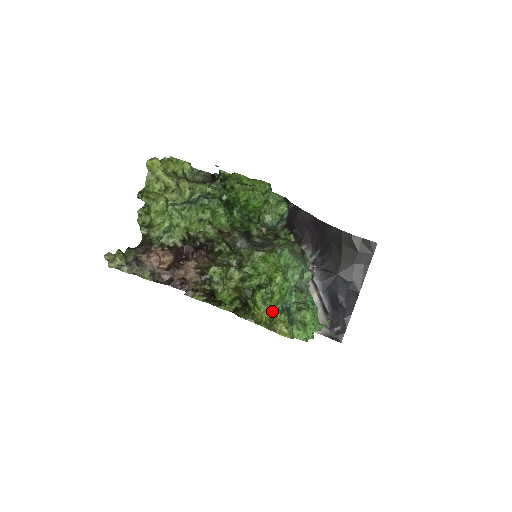
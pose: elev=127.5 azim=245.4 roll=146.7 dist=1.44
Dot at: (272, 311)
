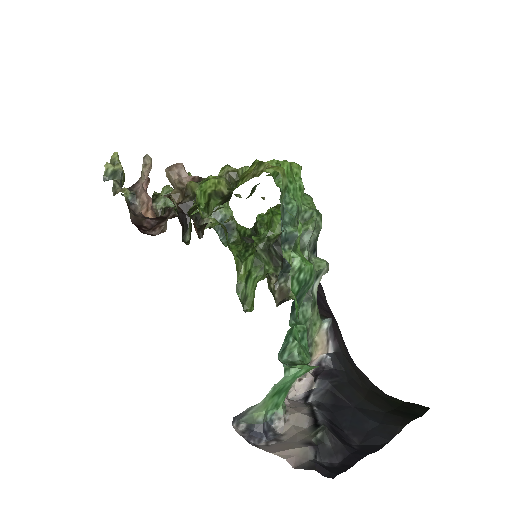
Dot at: occluded
